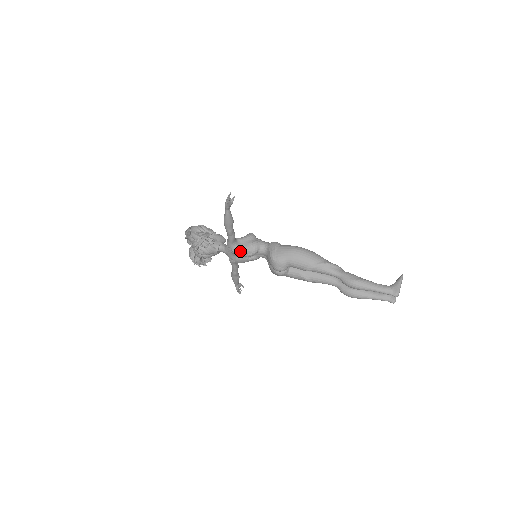
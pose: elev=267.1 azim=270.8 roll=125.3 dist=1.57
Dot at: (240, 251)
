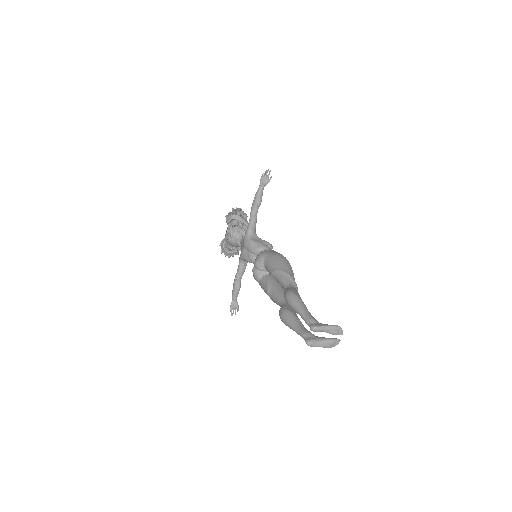
Dot at: (248, 241)
